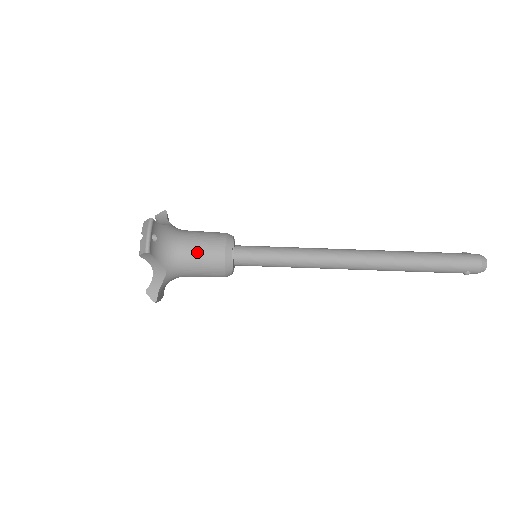
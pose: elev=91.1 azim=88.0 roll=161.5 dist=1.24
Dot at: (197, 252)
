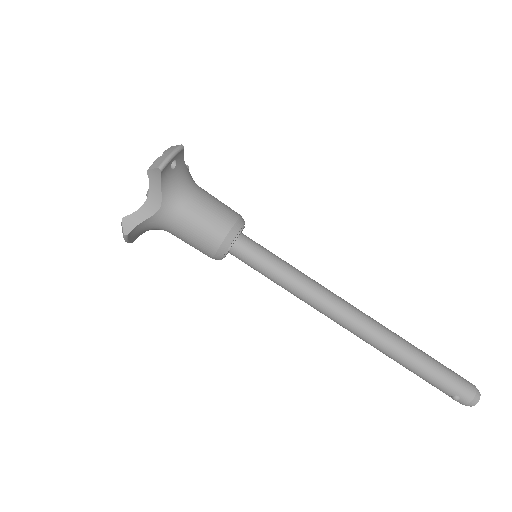
Dot at: (204, 209)
